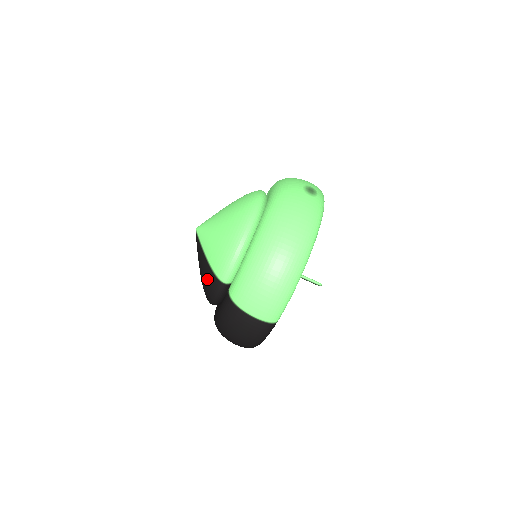
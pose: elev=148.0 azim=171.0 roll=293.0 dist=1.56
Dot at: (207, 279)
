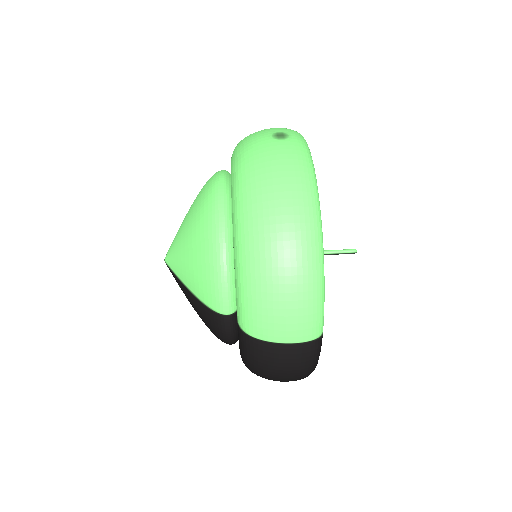
Dot at: (205, 318)
